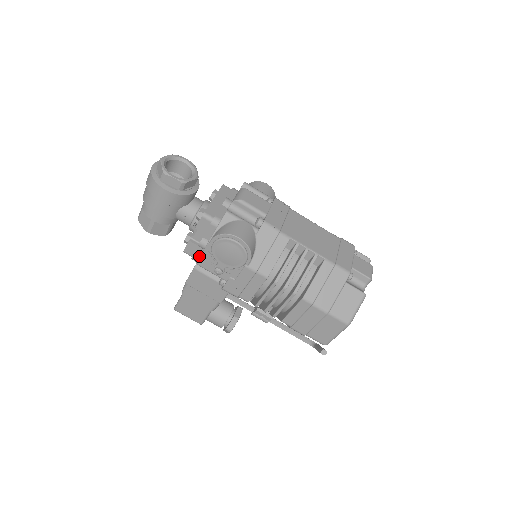
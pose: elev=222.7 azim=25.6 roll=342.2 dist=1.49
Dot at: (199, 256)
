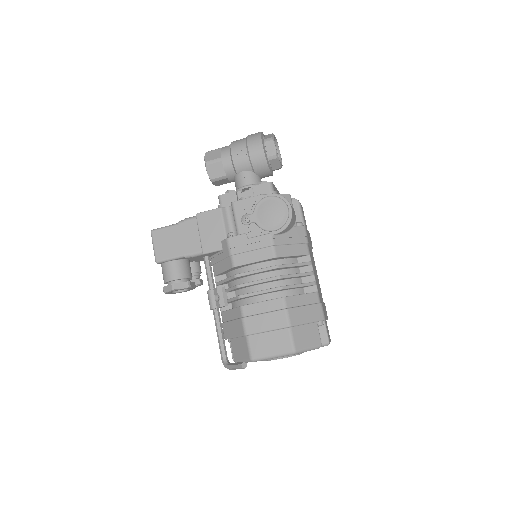
Dot at: occluded
